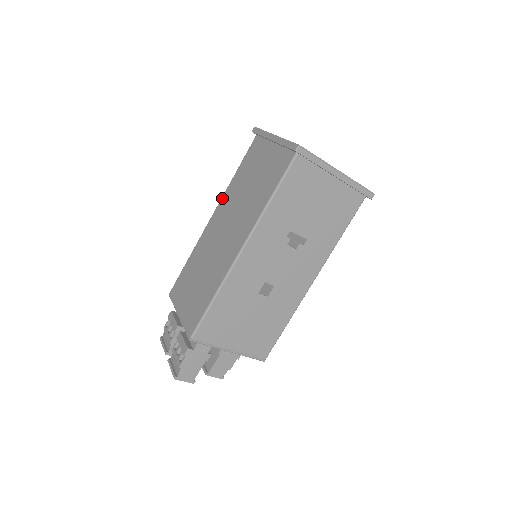
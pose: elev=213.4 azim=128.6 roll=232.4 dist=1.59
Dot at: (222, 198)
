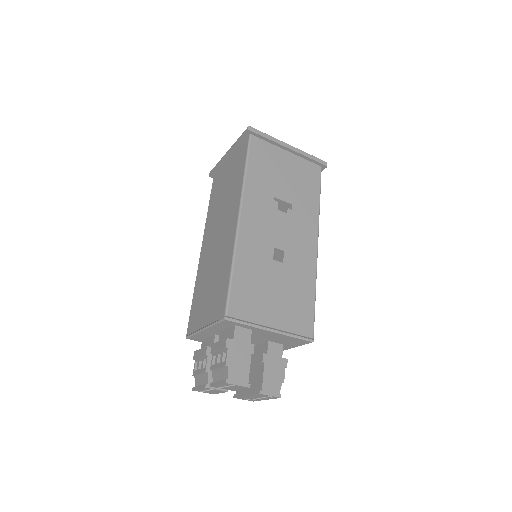
Dot at: (205, 229)
